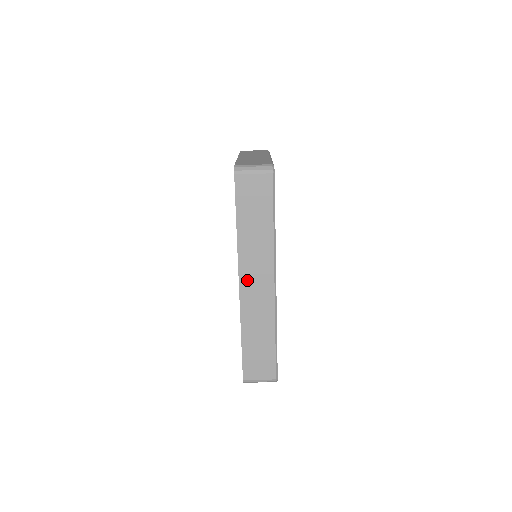
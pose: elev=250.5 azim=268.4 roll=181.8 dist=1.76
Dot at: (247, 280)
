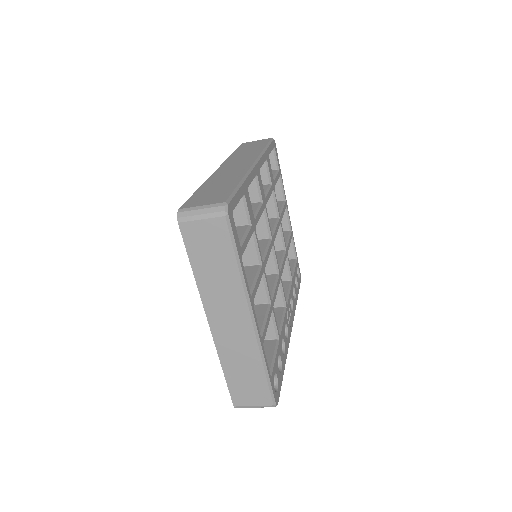
Dot at: occluded
